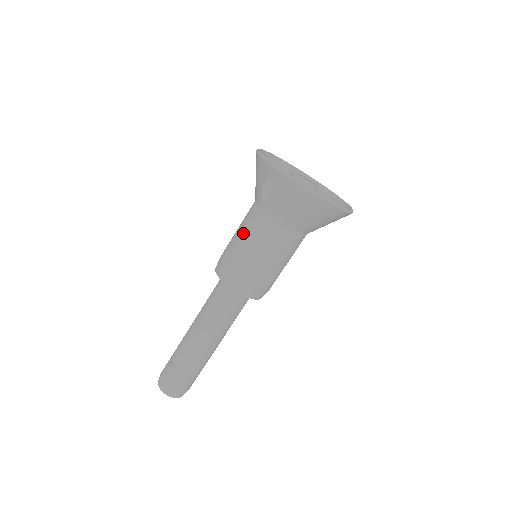
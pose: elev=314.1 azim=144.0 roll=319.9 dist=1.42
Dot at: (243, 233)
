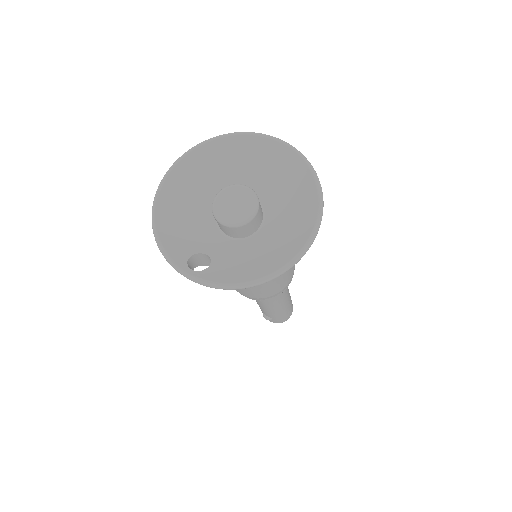
Dot at: occluded
